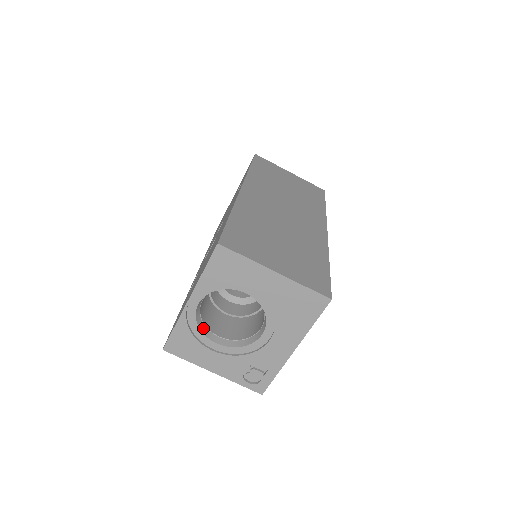
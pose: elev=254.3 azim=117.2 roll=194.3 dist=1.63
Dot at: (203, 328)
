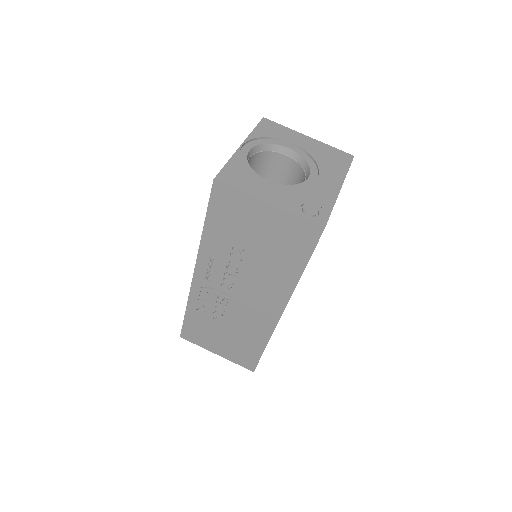
Dot at: occluded
